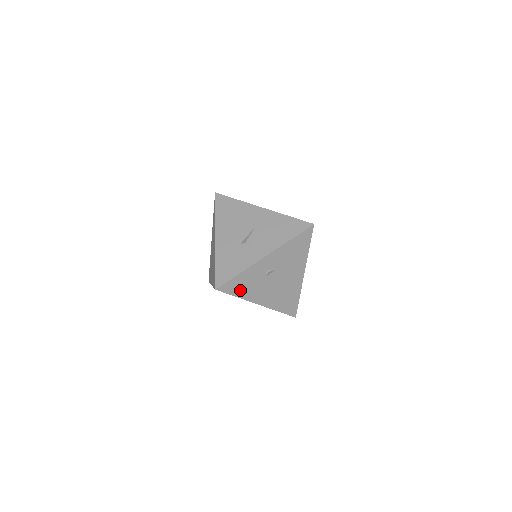
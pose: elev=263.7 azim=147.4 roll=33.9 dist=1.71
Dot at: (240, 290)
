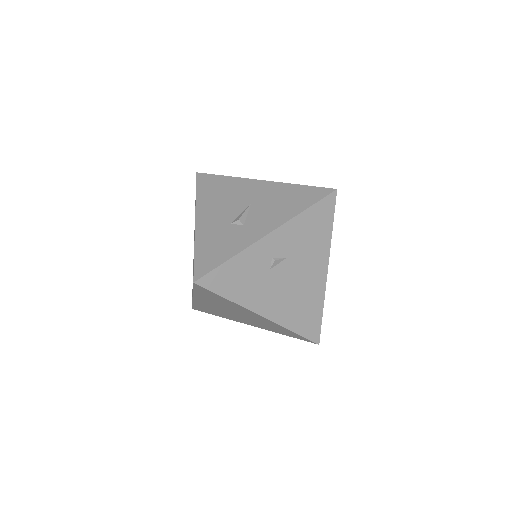
Dot at: (232, 288)
